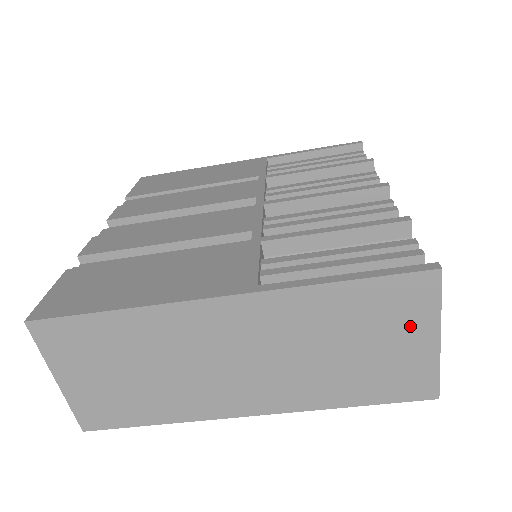
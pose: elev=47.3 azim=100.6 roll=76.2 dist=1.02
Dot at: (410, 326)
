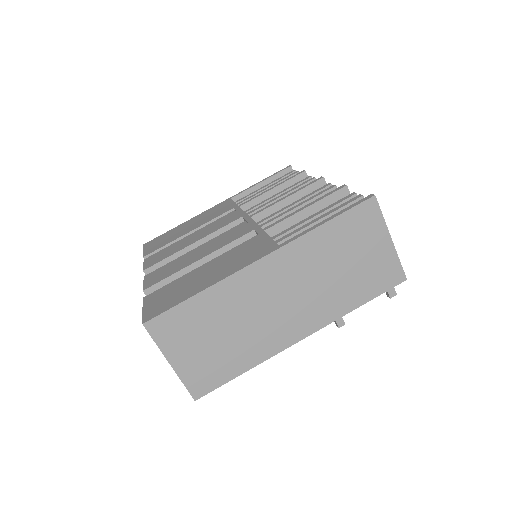
Dot at: (372, 237)
